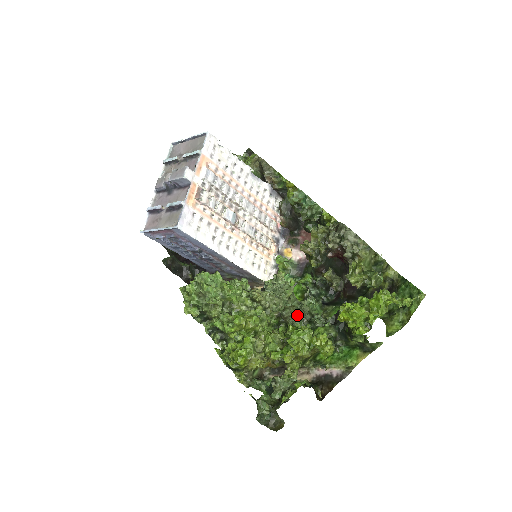
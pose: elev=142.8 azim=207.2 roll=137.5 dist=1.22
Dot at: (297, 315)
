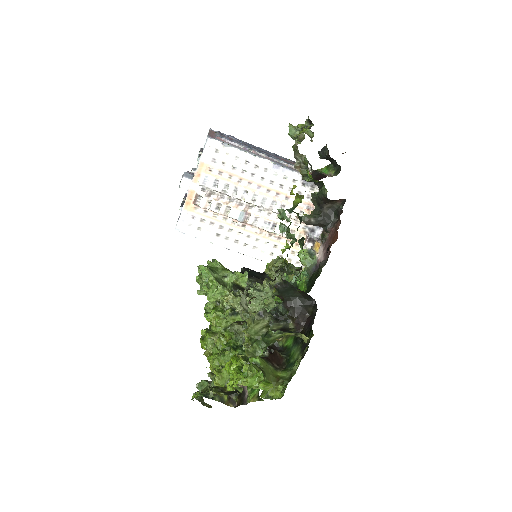
Dot at: (239, 334)
